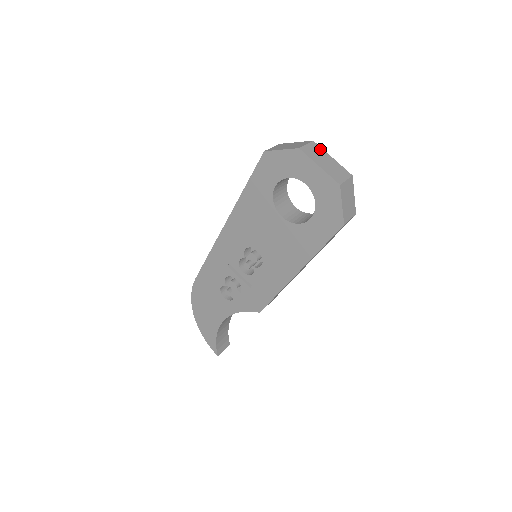
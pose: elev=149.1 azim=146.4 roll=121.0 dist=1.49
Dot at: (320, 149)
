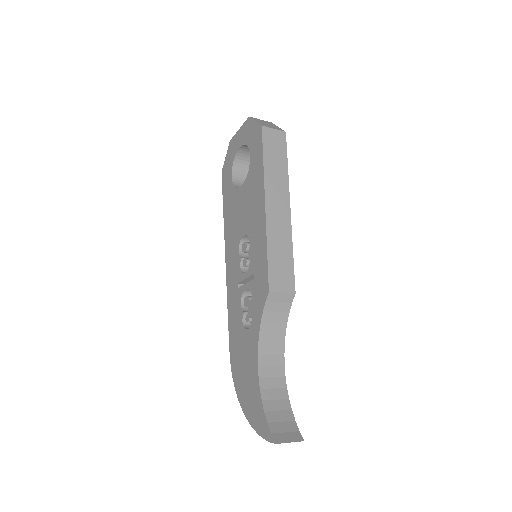
Dot at: occluded
